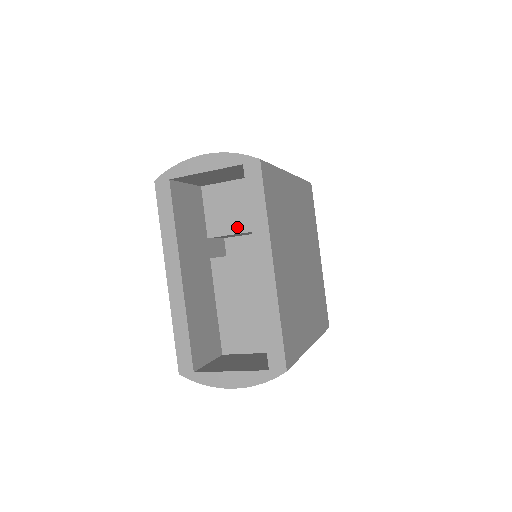
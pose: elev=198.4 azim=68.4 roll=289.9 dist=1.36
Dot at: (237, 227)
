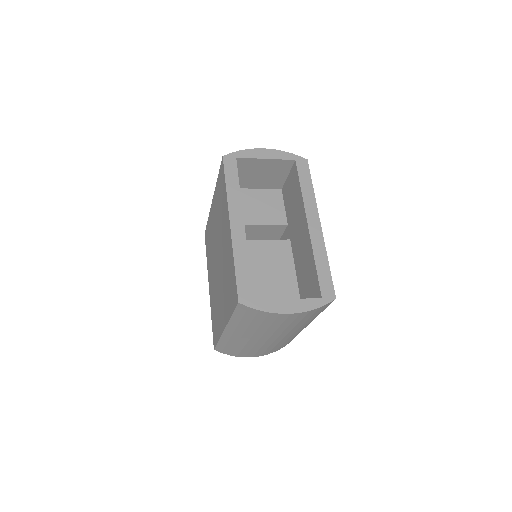
Dot at: (258, 220)
